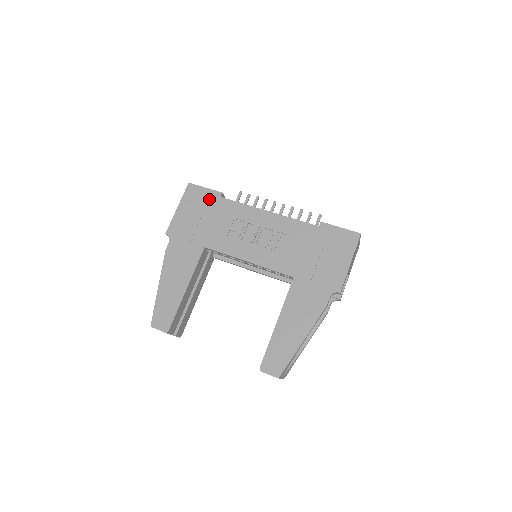
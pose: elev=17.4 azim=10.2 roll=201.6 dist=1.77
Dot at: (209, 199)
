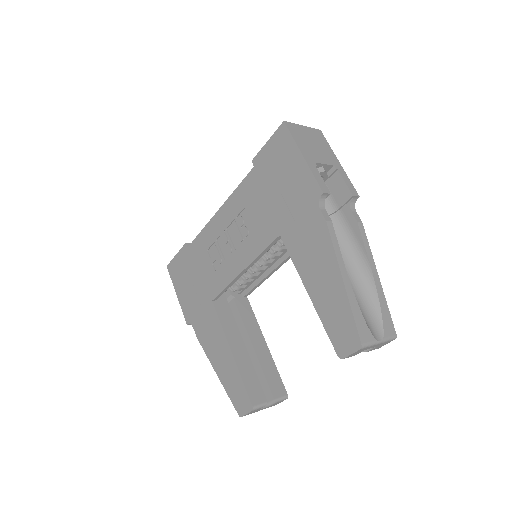
Dot at: (184, 260)
